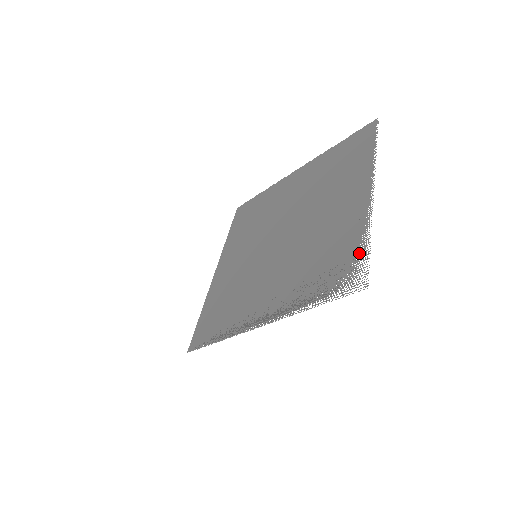
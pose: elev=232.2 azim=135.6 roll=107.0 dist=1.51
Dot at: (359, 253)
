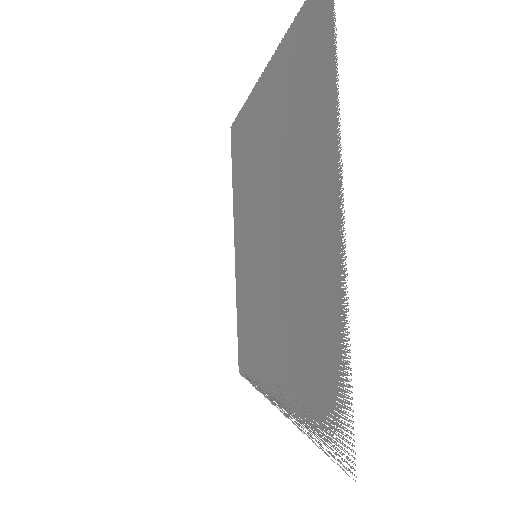
Dot at: (341, 381)
